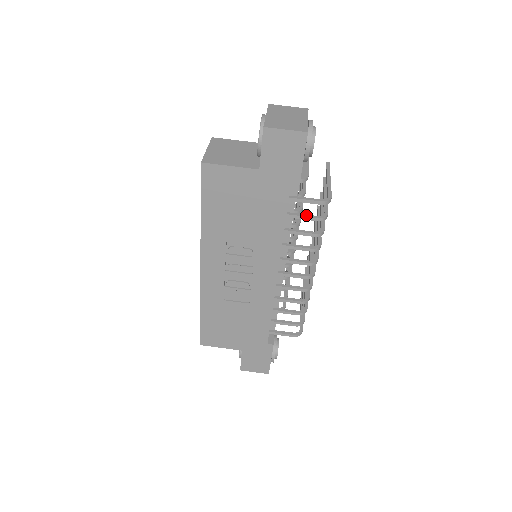
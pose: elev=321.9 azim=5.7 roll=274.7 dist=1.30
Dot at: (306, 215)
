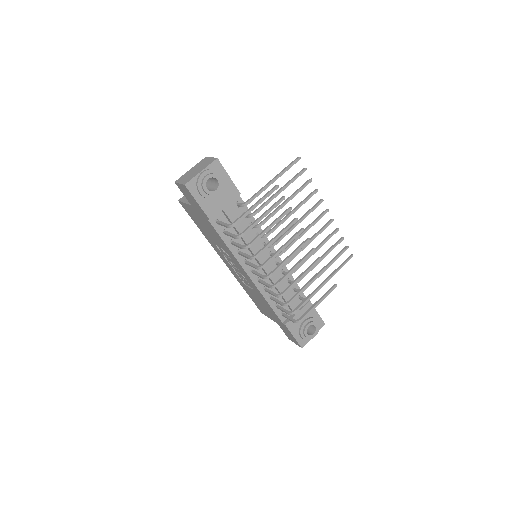
Dot at: (231, 234)
